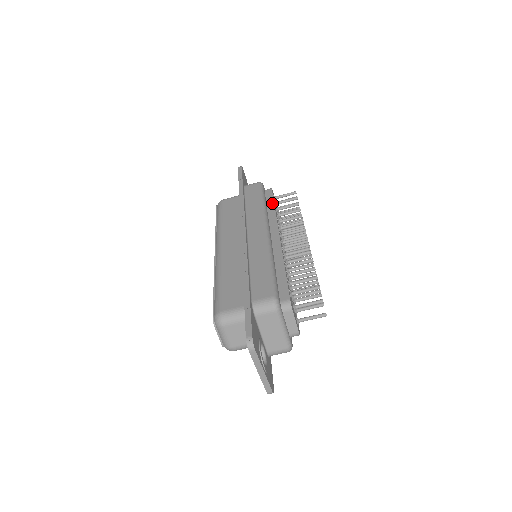
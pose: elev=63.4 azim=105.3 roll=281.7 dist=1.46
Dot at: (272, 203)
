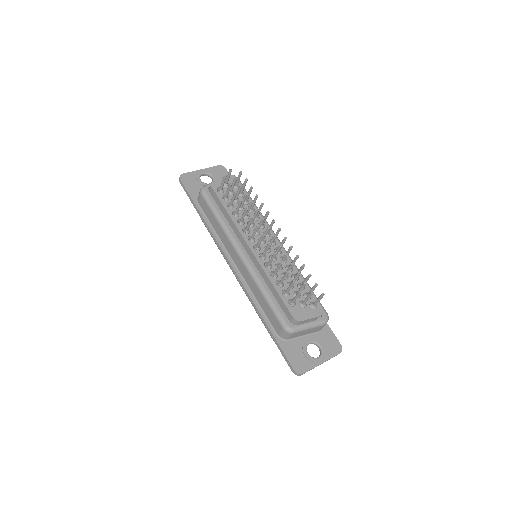
Dot at: (223, 208)
